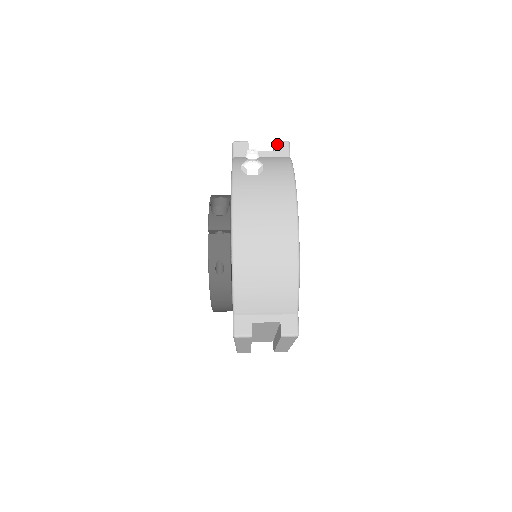
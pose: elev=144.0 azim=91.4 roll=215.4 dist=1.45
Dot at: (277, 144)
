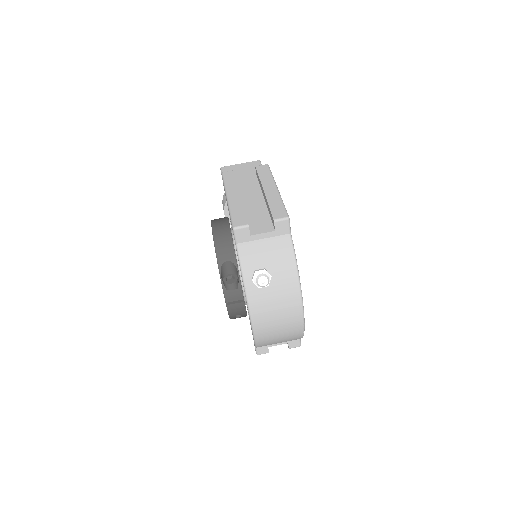
Dot at: (278, 224)
